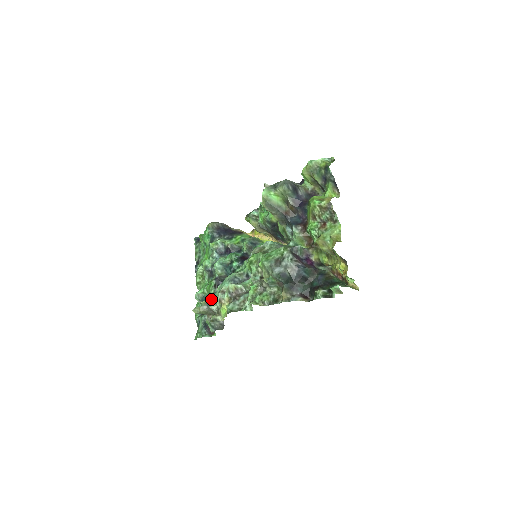
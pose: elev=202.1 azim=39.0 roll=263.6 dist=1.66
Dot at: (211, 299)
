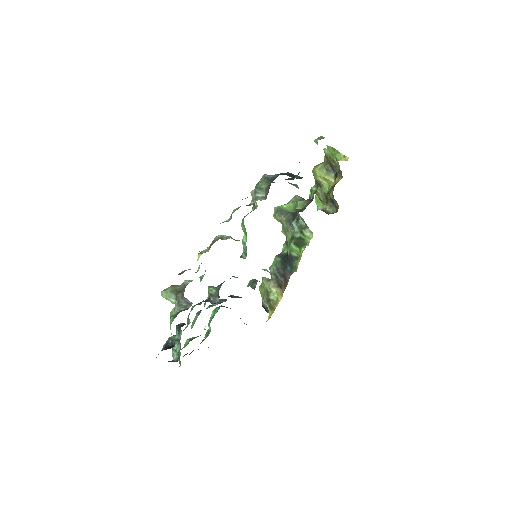
Dot at: occluded
